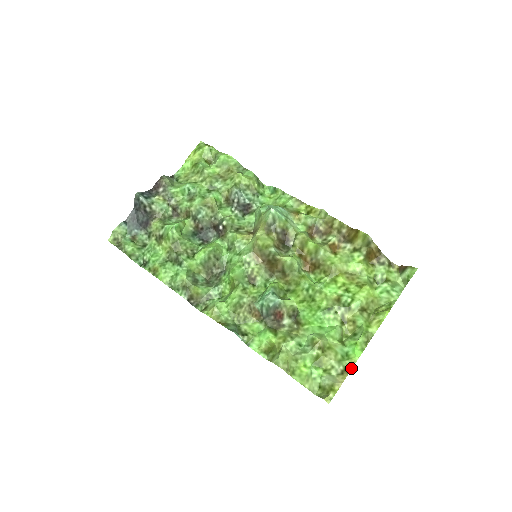
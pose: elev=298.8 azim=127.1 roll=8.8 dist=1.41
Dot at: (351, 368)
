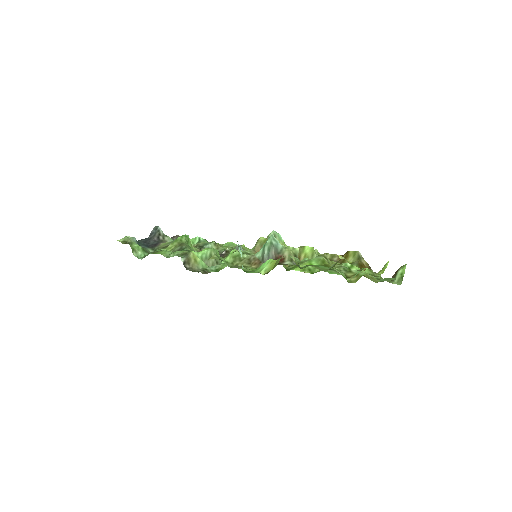
Dot at: (361, 270)
